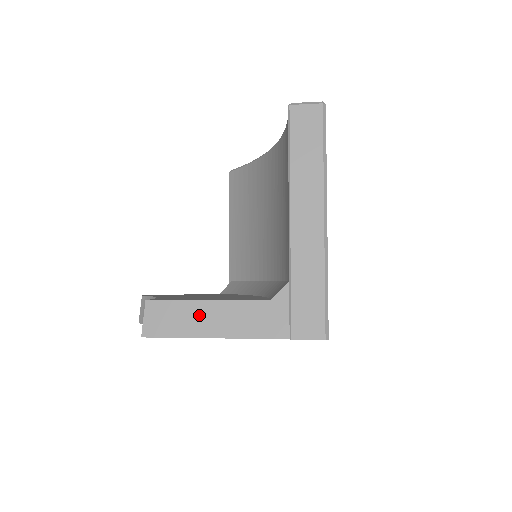
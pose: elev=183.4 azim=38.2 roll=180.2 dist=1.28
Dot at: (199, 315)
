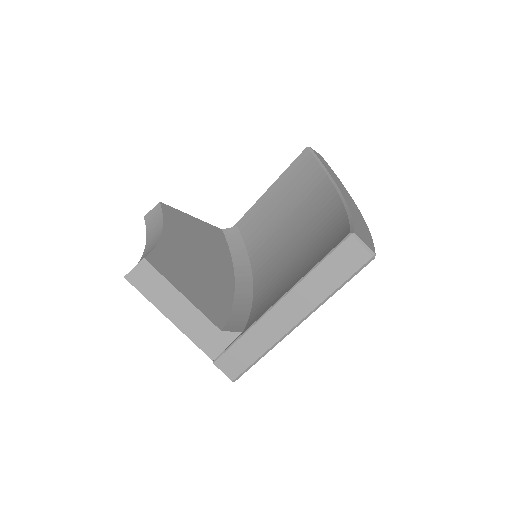
Dot at: (171, 298)
